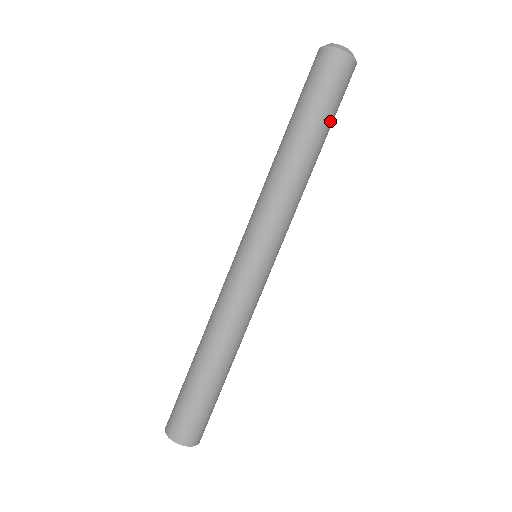
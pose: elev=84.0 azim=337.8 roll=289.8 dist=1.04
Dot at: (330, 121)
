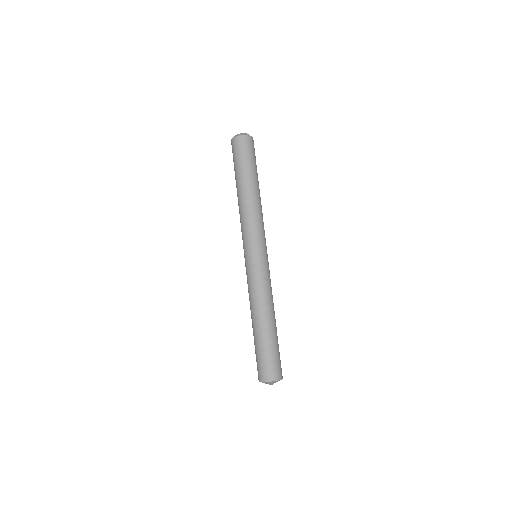
Dot at: (250, 169)
